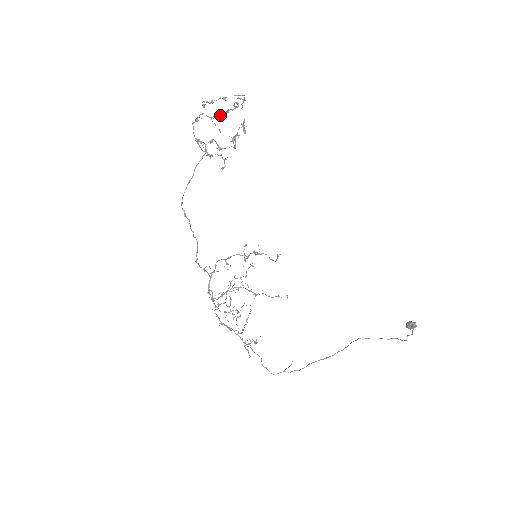
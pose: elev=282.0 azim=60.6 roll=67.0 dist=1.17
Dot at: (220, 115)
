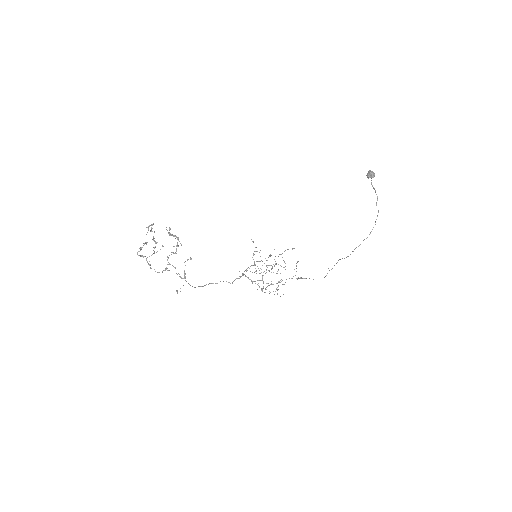
Dot at: (154, 247)
